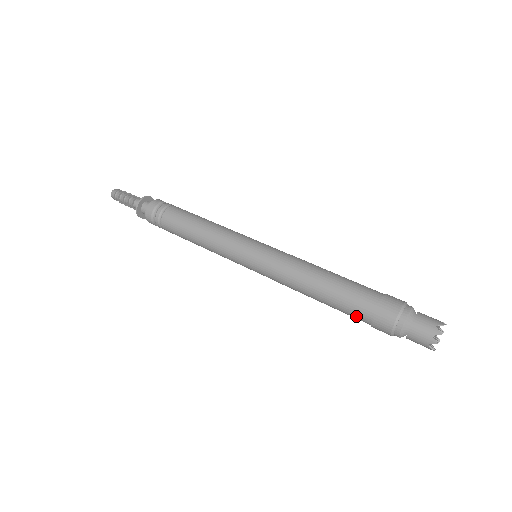
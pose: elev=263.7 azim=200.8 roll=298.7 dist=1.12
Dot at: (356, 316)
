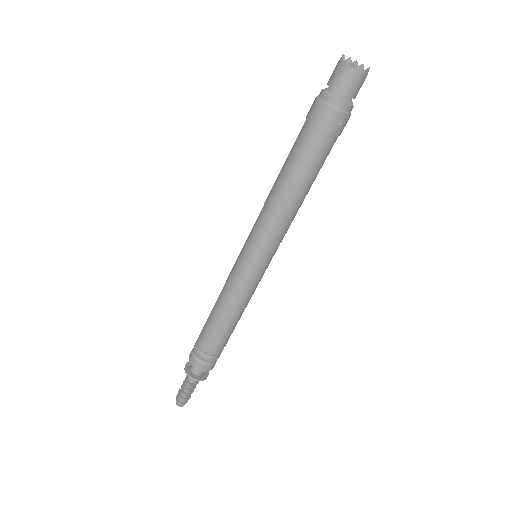
Dot at: (314, 147)
